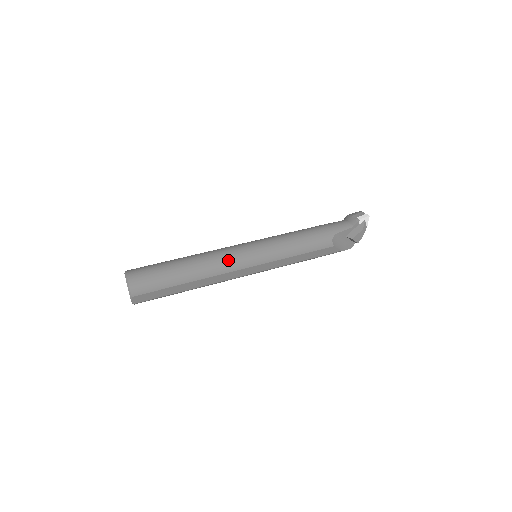
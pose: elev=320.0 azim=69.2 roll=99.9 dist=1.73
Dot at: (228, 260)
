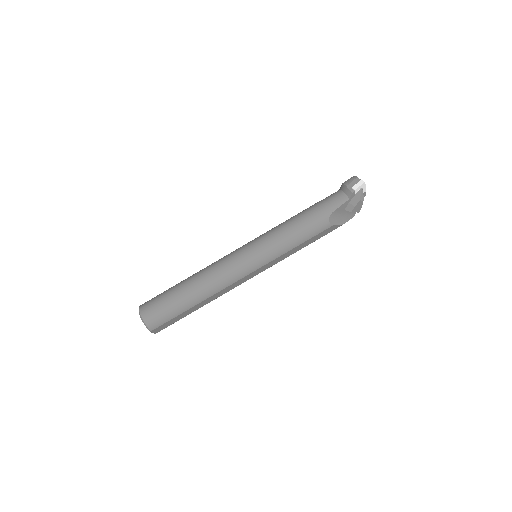
Dot at: (228, 274)
